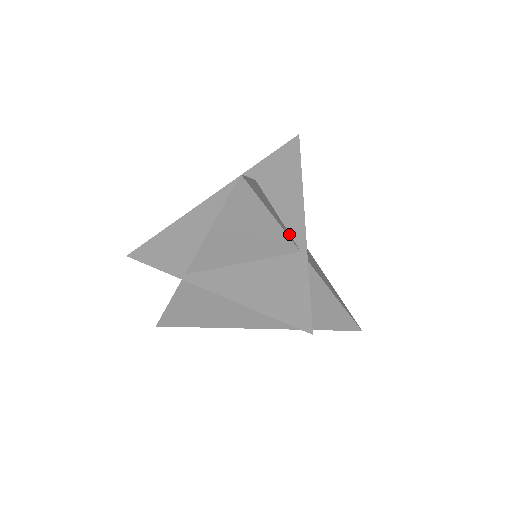
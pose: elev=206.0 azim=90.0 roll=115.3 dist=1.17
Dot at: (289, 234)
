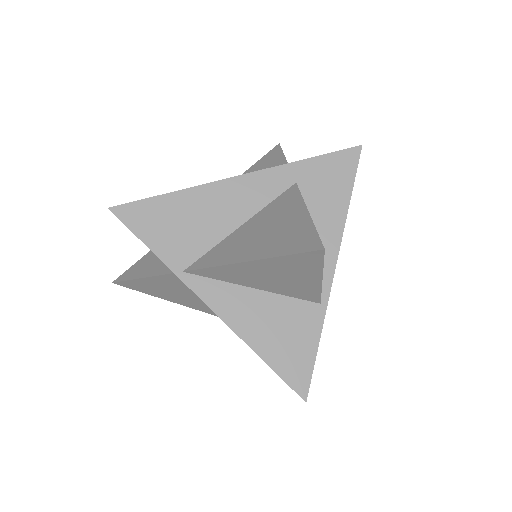
Dot at: occluded
